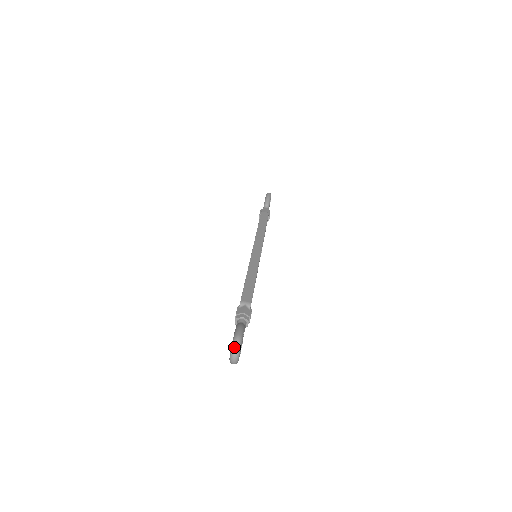
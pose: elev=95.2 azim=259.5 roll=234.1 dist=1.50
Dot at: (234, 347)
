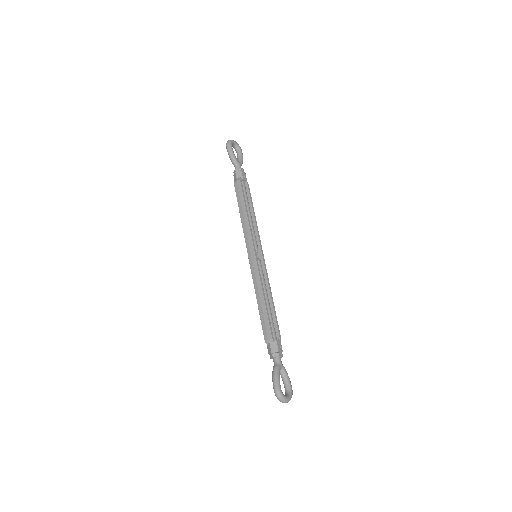
Dot at: (279, 400)
